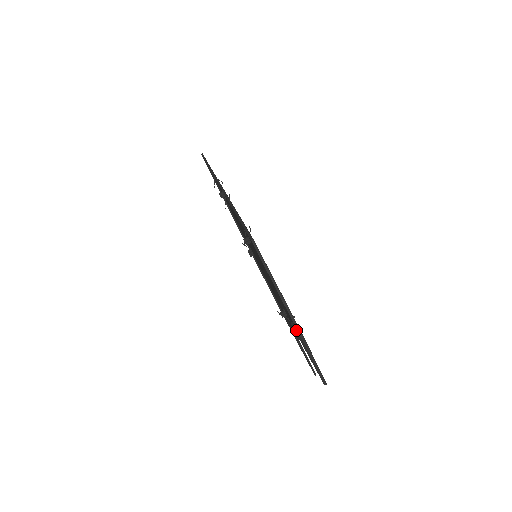
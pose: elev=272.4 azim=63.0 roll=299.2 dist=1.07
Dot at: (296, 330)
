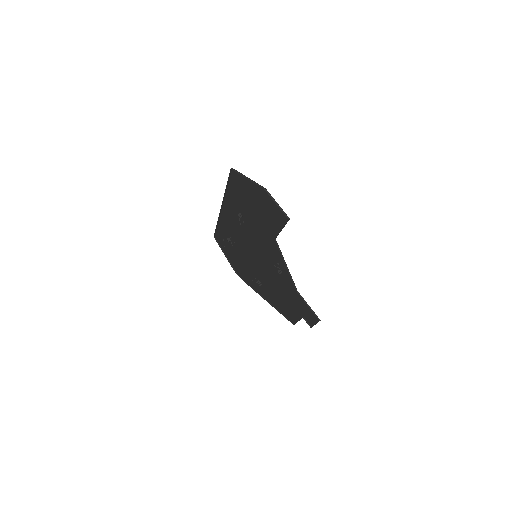
Dot at: (277, 235)
